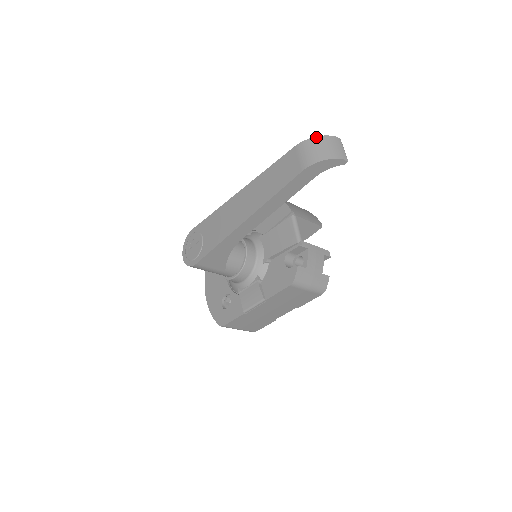
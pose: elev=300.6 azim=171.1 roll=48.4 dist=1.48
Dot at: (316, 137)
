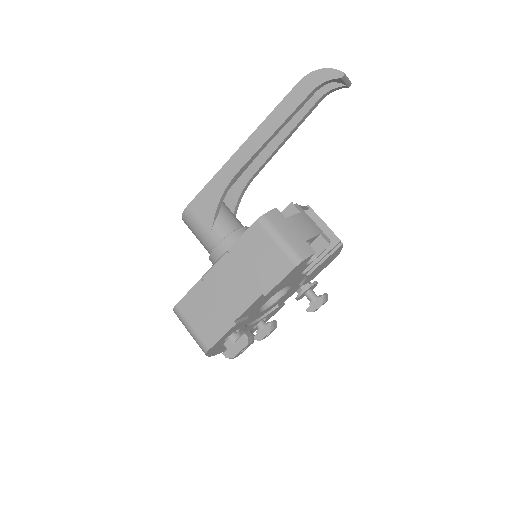
Dot at: occluded
